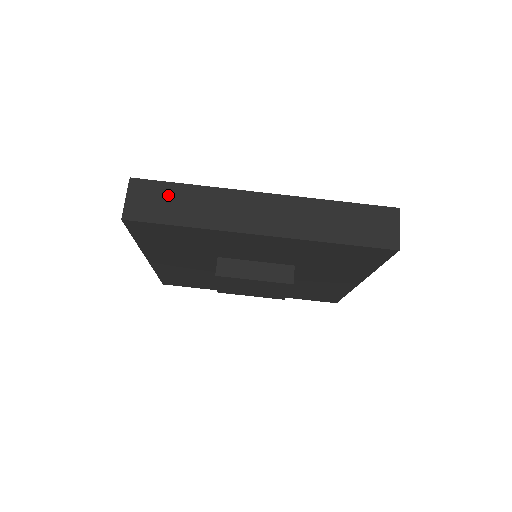
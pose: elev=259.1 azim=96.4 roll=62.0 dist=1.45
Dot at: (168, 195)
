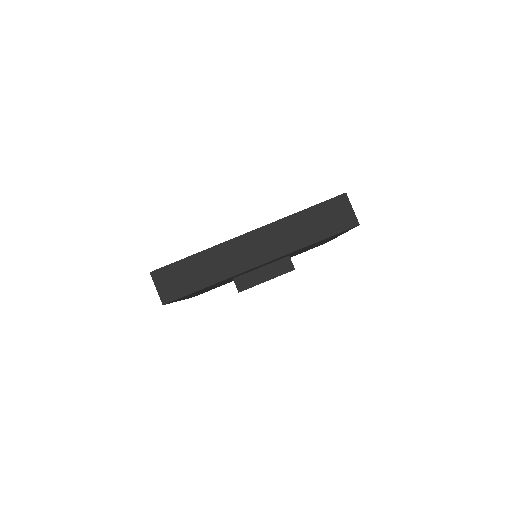
Dot at: (183, 271)
